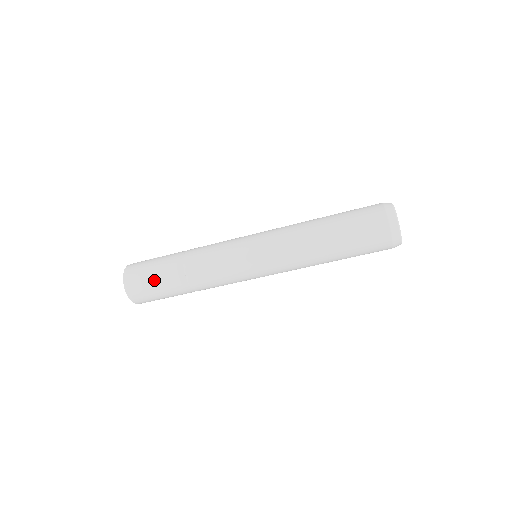
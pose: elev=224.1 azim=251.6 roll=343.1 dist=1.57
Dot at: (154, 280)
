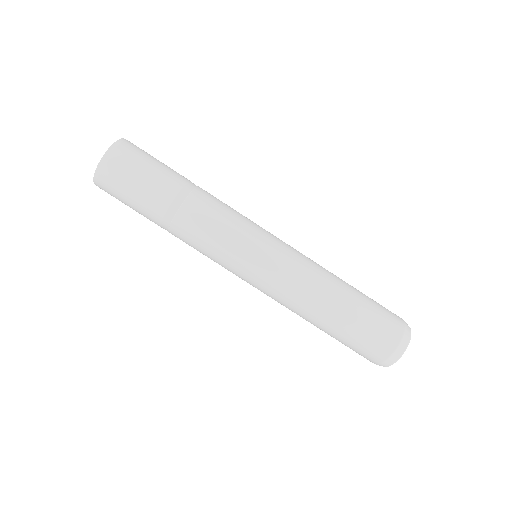
Dot at: (160, 163)
